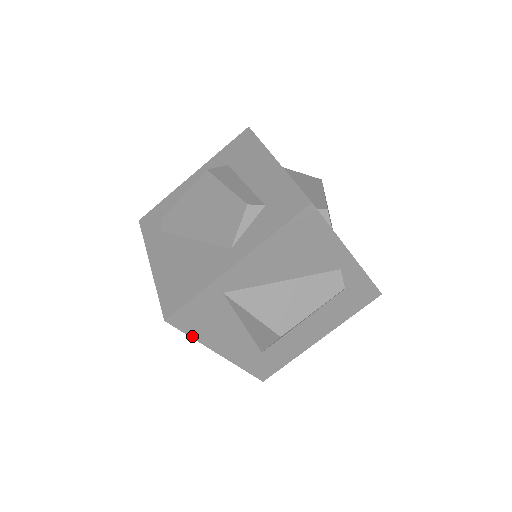
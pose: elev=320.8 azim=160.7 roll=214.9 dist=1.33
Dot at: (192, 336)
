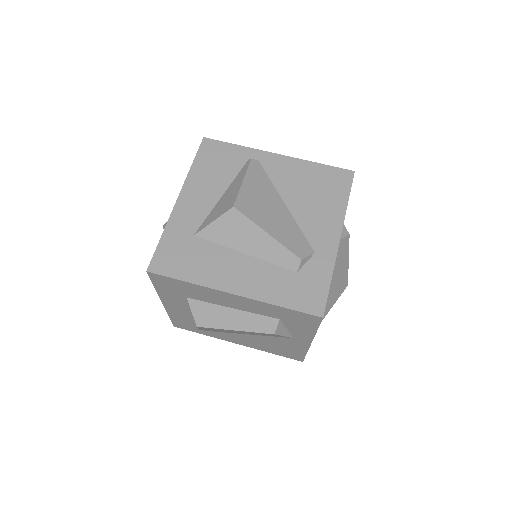
Dot at: occluded
